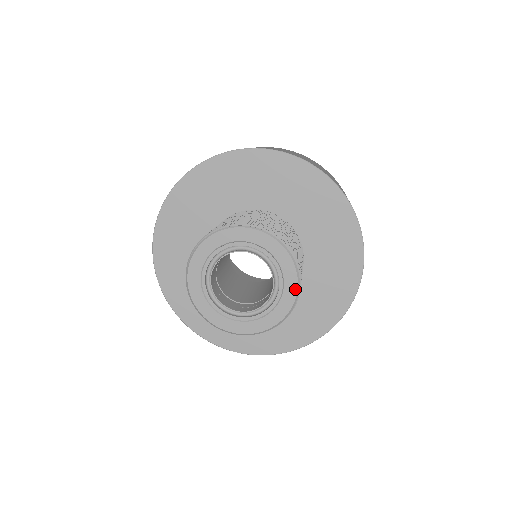
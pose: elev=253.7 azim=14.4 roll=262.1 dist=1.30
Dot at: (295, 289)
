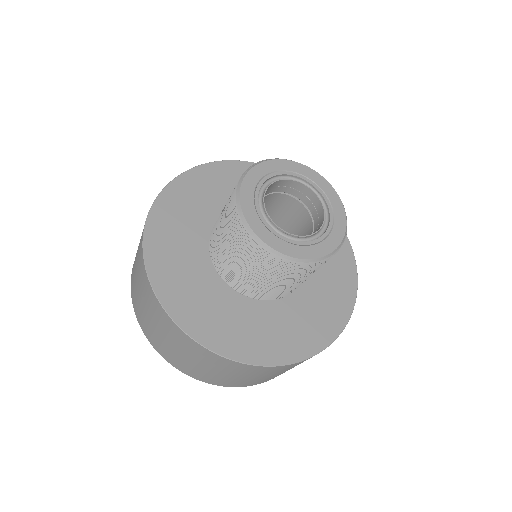
Dot at: (344, 227)
